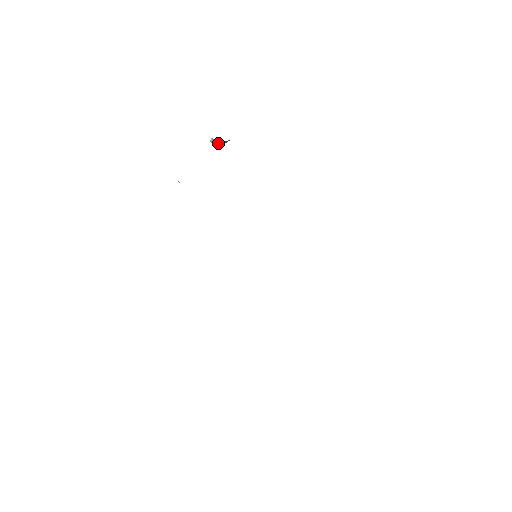
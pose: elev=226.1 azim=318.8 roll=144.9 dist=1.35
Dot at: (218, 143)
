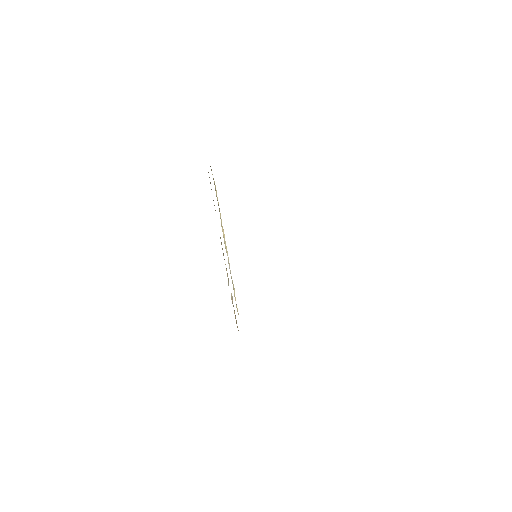
Dot at: occluded
